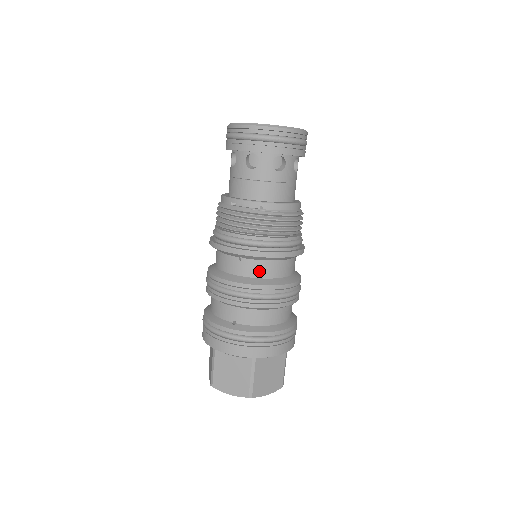
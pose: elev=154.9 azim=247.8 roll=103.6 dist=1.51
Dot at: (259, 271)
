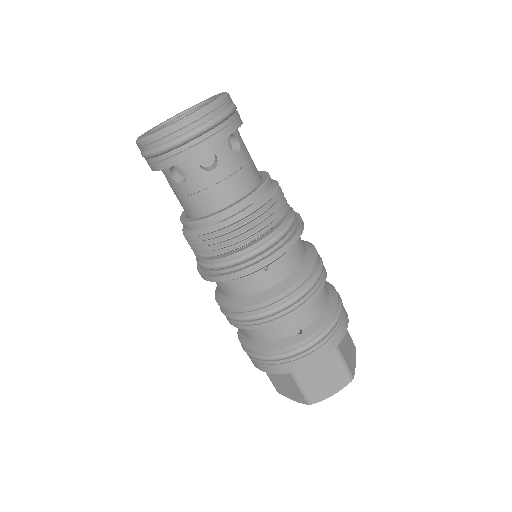
Dot at: (290, 265)
